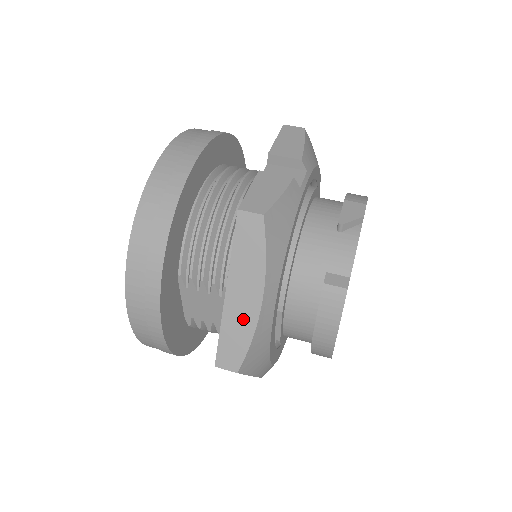
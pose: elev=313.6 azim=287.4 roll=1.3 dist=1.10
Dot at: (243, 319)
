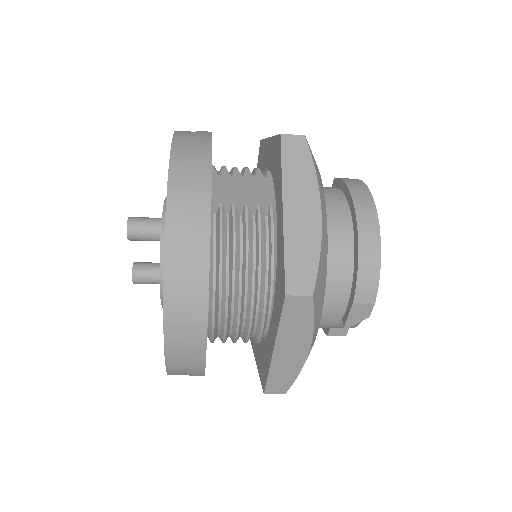
Dot at: occluded
